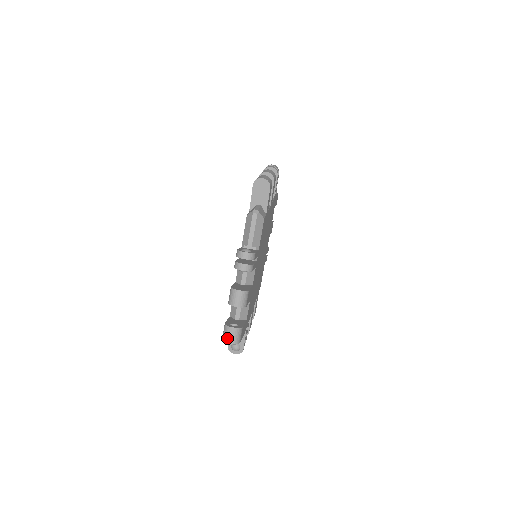
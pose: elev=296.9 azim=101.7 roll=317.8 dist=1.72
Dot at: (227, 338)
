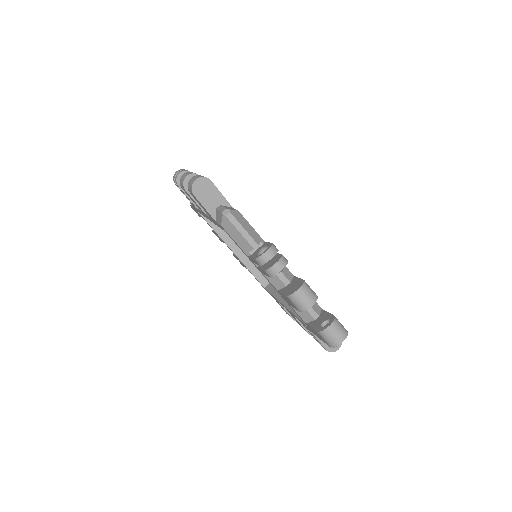
Dot at: (335, 340)
